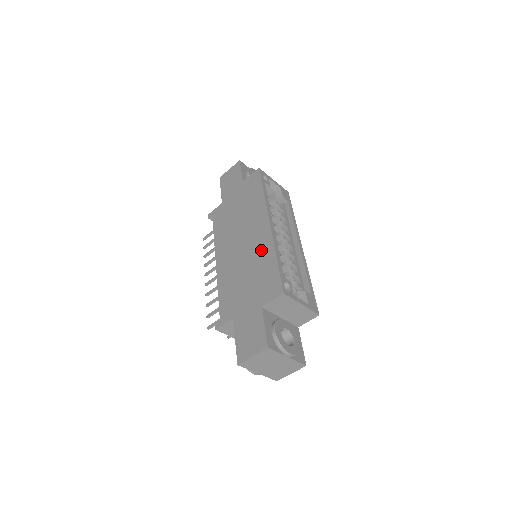
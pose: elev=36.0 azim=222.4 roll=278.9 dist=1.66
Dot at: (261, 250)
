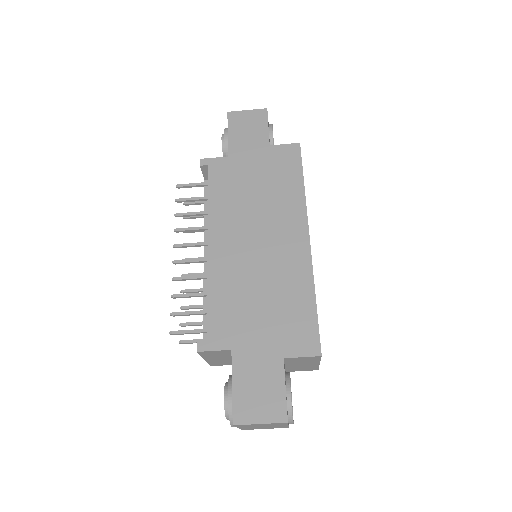
Dot at: (291, 272)
